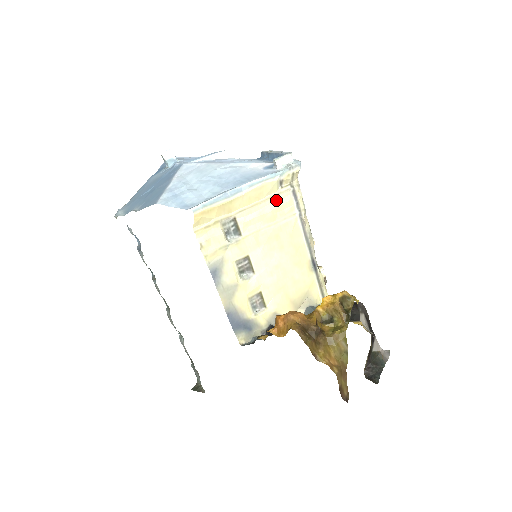
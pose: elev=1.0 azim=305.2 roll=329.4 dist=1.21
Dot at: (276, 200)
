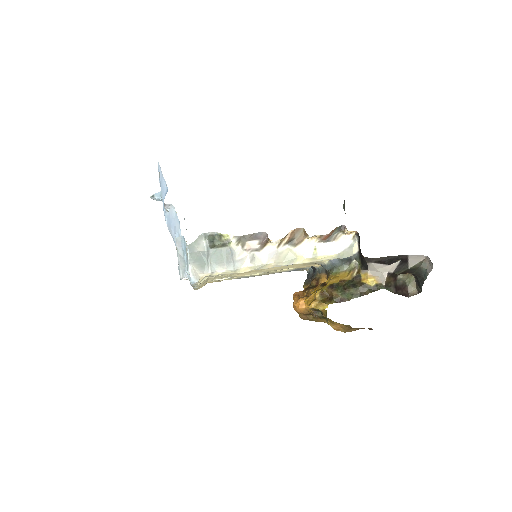
Dot at: (215, 276)
